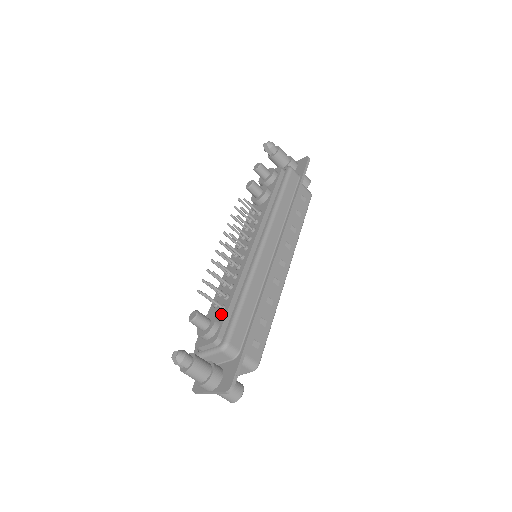
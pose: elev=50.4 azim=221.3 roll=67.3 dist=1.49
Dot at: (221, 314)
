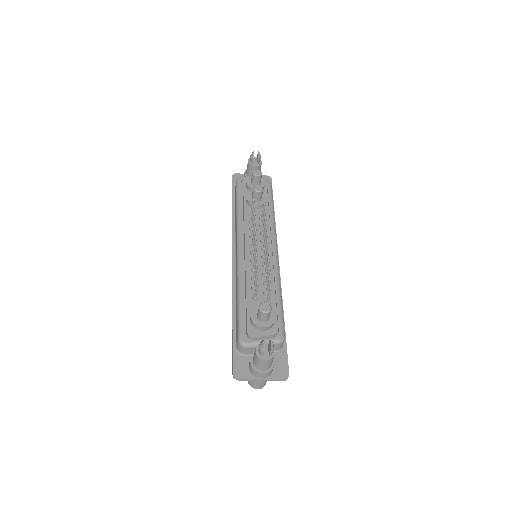
Dot at: occluded
